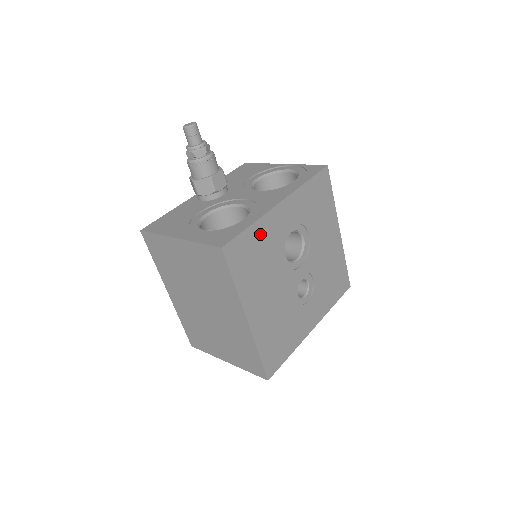
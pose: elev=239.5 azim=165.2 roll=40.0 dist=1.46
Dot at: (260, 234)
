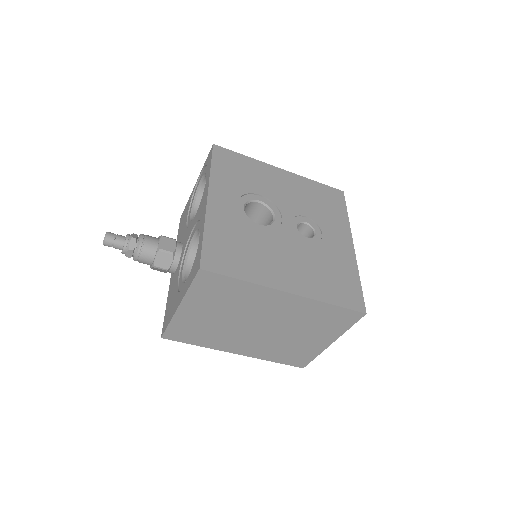
Dot at: (219, 232)
